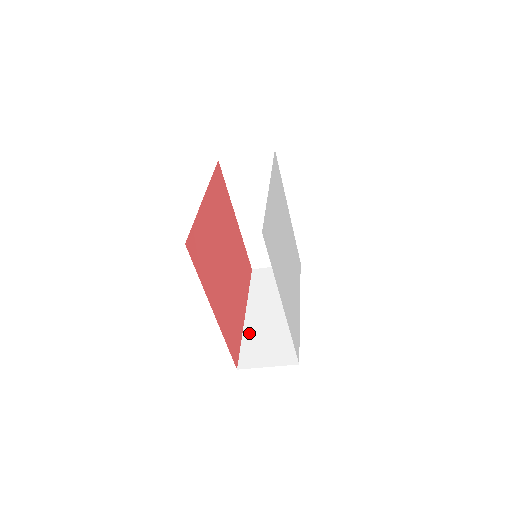
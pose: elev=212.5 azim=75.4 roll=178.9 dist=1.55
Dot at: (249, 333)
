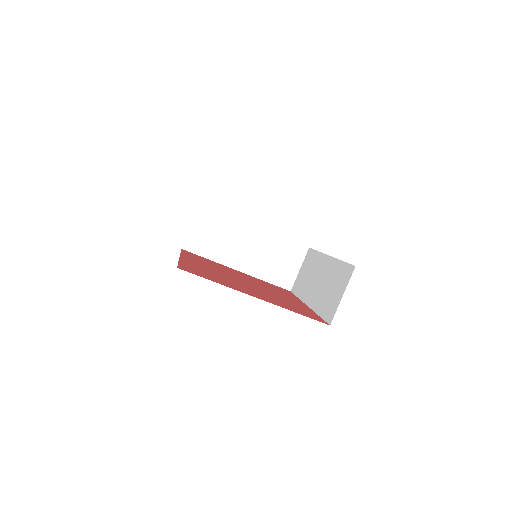
Dot at: (318, 306)
